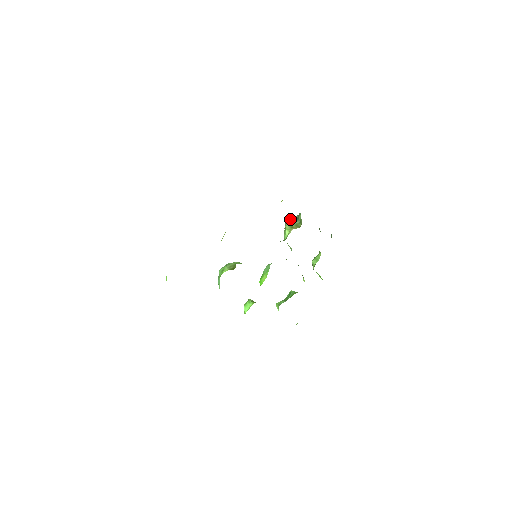
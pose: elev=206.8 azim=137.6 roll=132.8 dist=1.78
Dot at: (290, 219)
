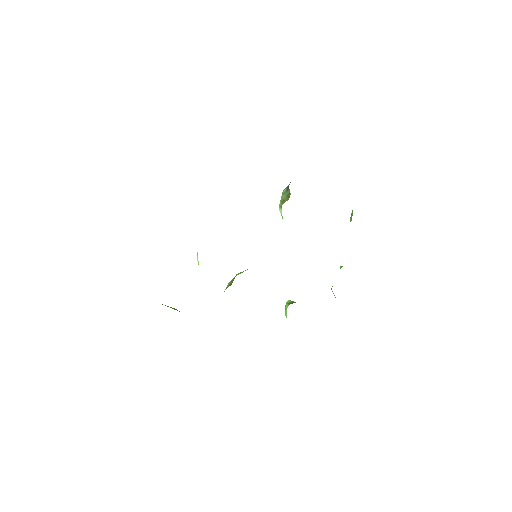
Dot at: (283, 192)
